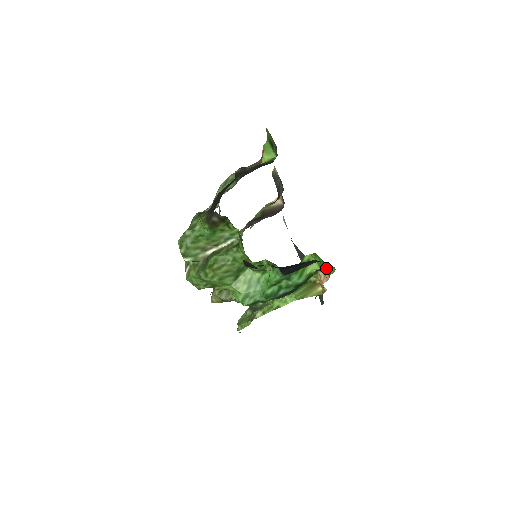
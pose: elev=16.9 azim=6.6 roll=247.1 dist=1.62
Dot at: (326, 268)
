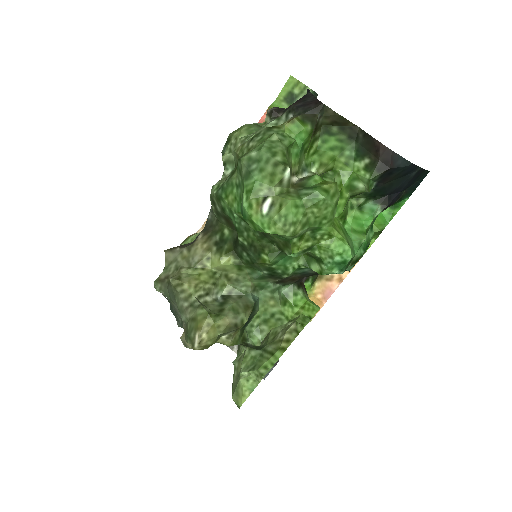
Dot at: occluded
